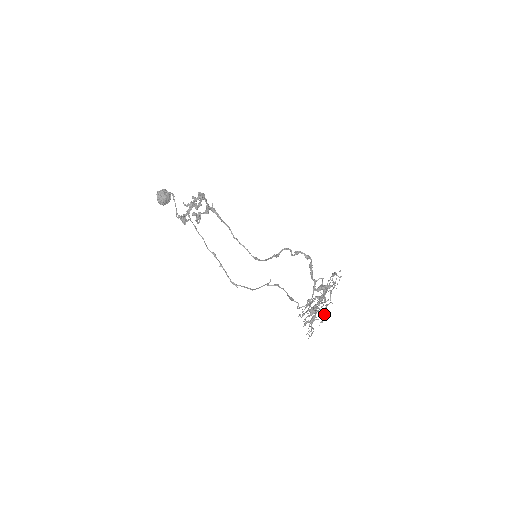
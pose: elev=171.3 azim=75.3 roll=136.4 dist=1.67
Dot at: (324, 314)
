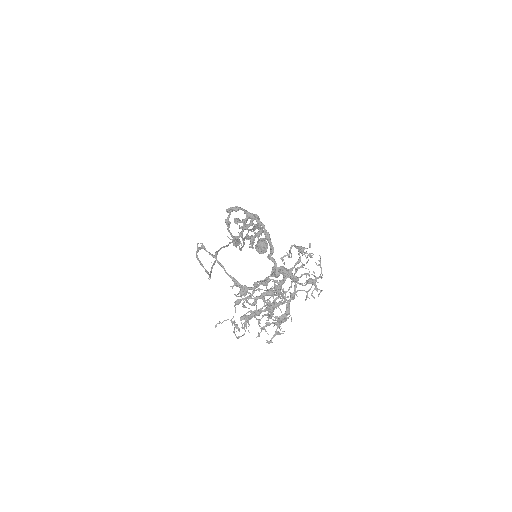
Dot at: (264, 305)
